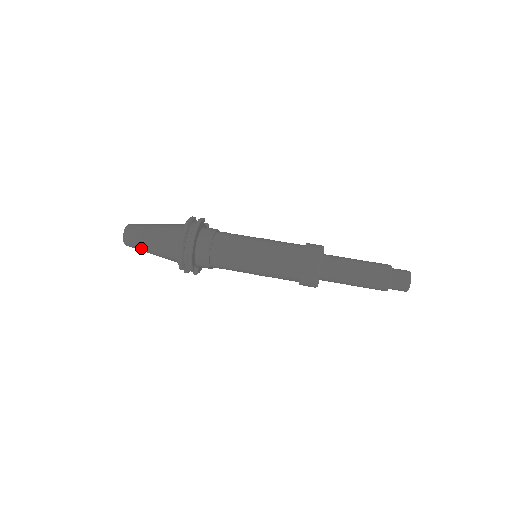
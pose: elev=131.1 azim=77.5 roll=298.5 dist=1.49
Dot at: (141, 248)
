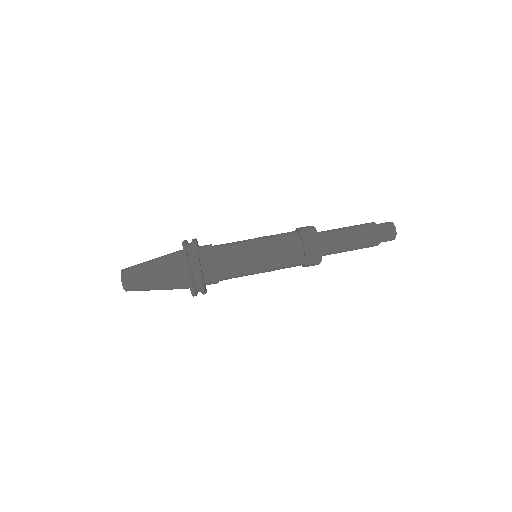
Dot at: occluded
